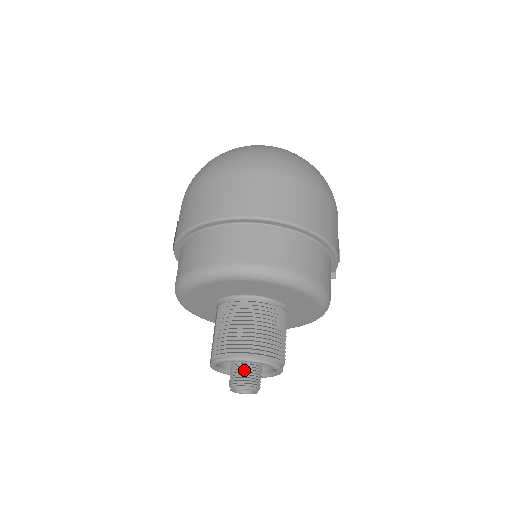
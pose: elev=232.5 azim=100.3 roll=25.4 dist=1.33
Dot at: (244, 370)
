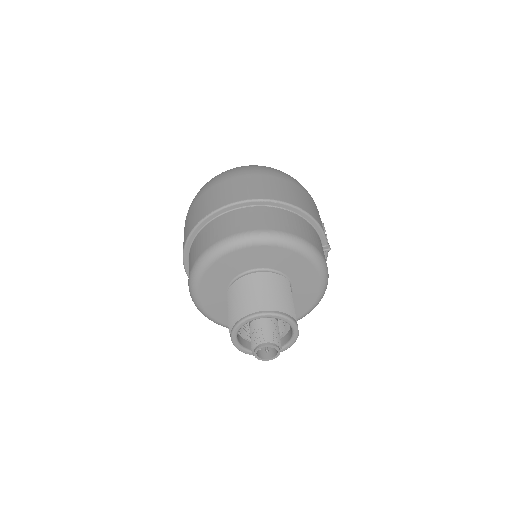
Dot at: (260, 332)
